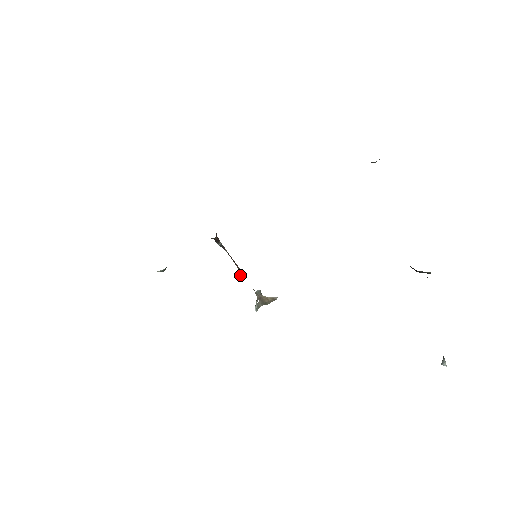
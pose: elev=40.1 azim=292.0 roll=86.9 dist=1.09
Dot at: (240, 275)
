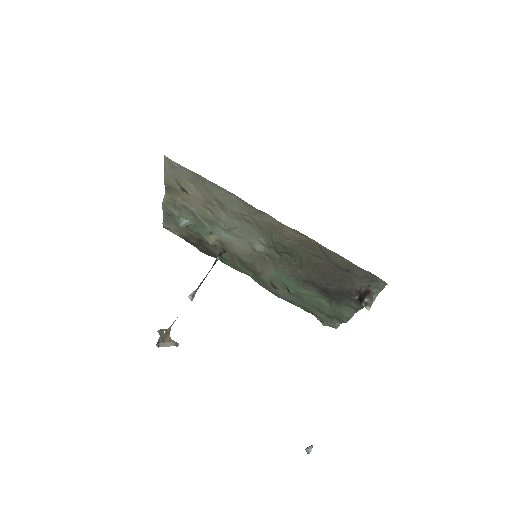
Dot at: (189, 296)
